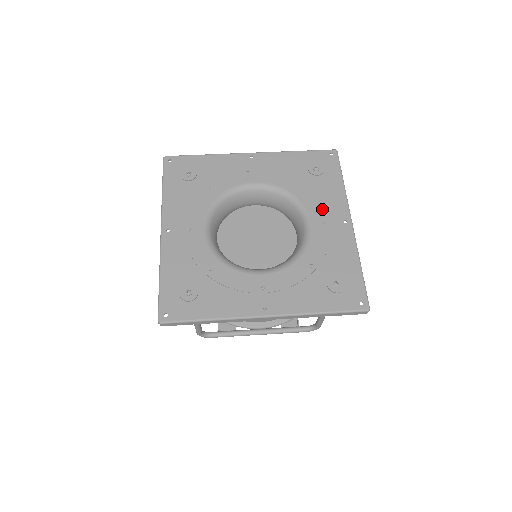
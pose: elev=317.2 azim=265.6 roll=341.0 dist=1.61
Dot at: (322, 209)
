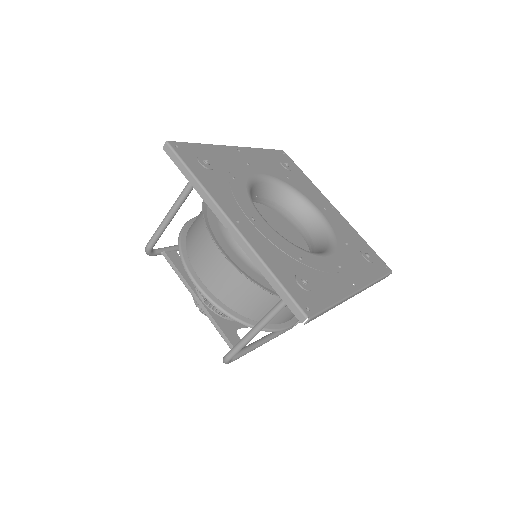
Dot at: (315, 198)
